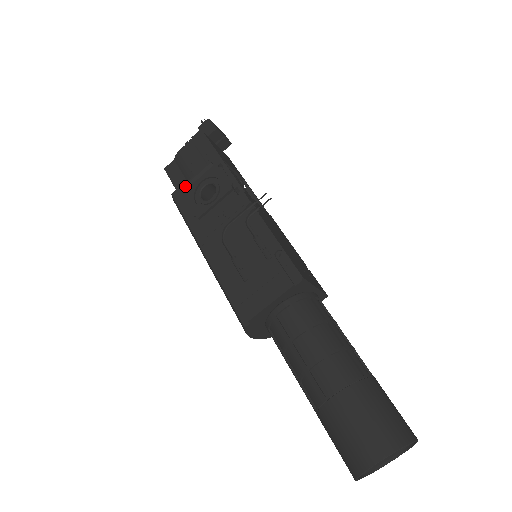
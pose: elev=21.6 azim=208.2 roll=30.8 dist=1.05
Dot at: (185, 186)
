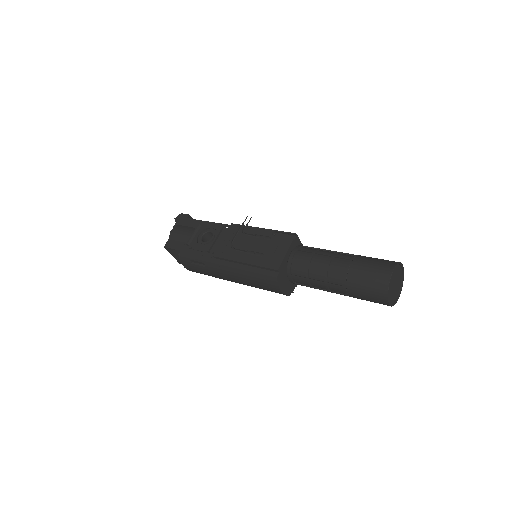
Dot at: (188, 243)
